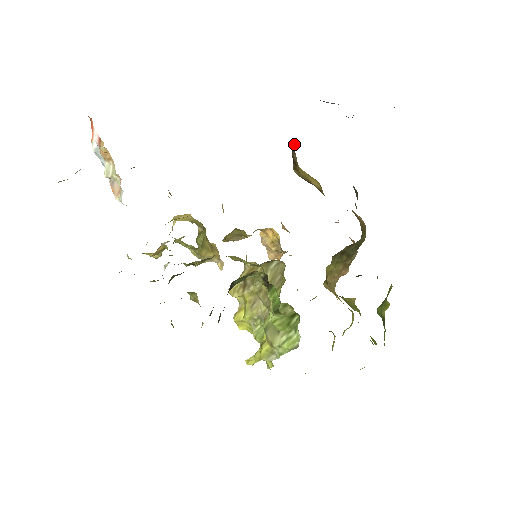
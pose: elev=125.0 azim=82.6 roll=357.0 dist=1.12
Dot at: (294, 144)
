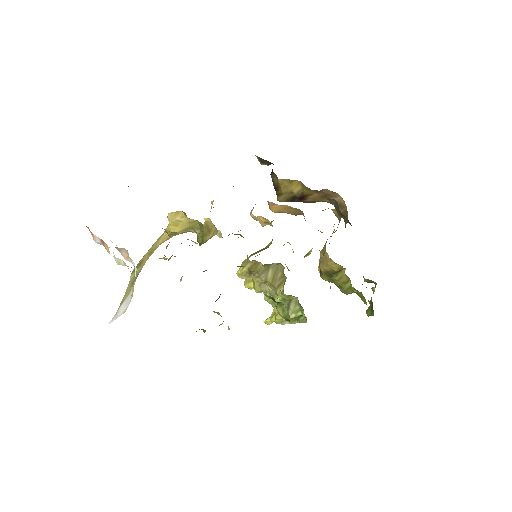
Dot at: (272, 169)
